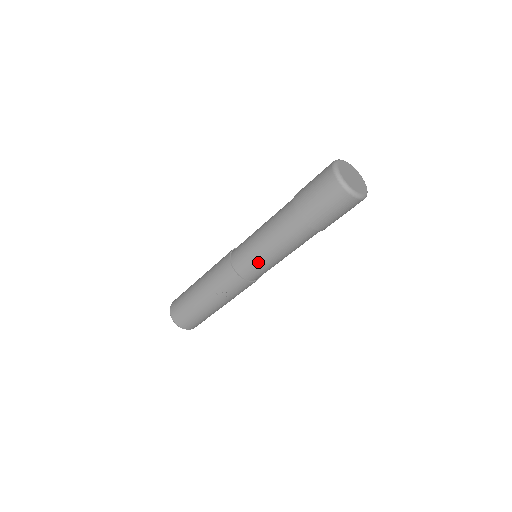
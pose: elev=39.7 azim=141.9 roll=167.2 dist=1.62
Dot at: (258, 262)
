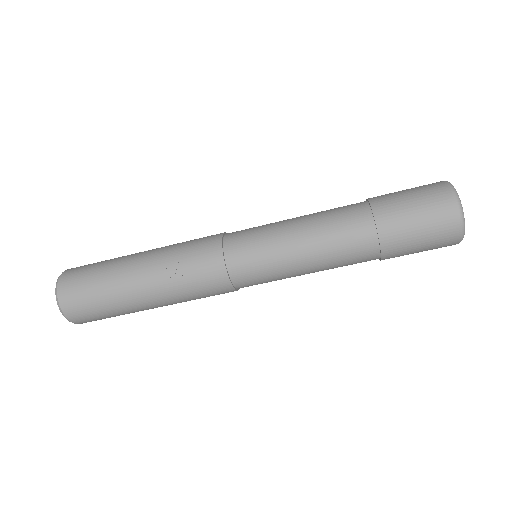
Dot at: (267, 247)
